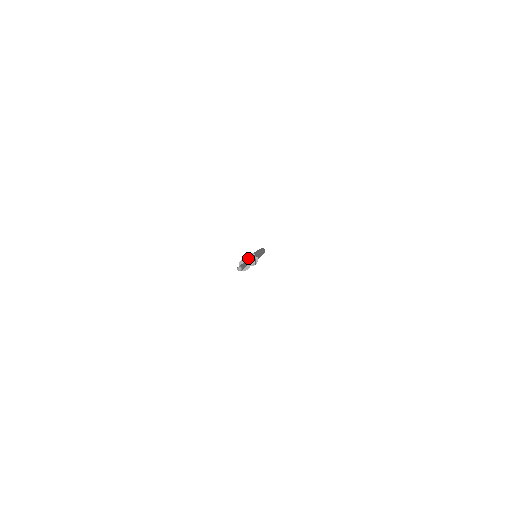
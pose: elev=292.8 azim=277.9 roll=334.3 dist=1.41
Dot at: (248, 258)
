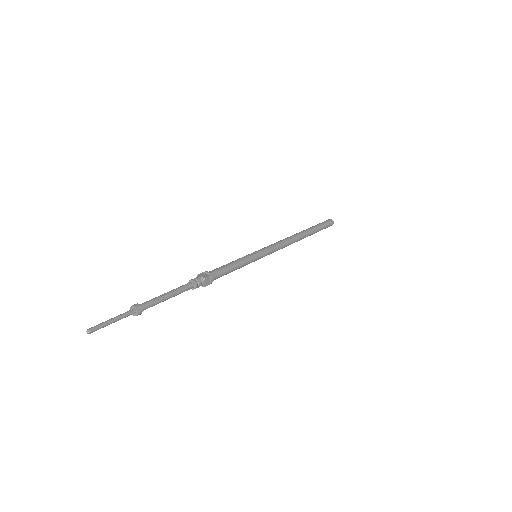
Dot at: (178, 287)
